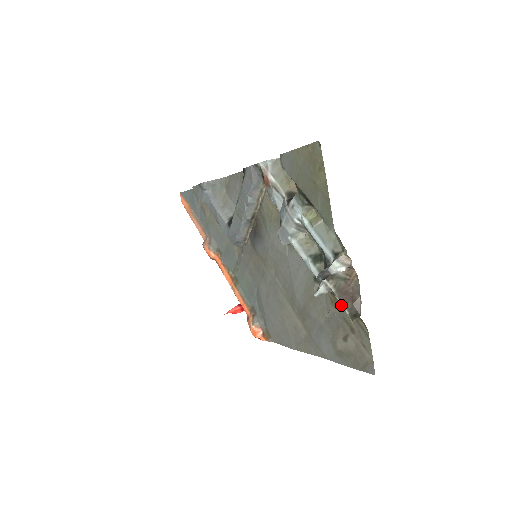
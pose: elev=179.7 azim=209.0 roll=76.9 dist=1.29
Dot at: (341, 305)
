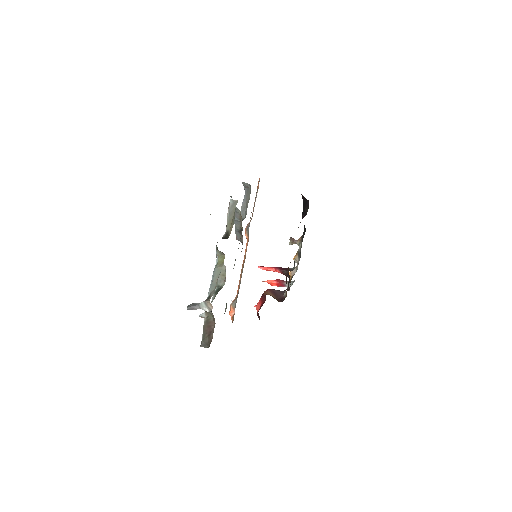
Dot at: occluded
